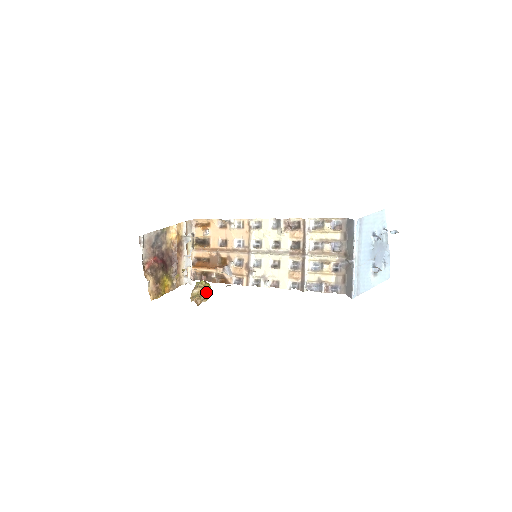
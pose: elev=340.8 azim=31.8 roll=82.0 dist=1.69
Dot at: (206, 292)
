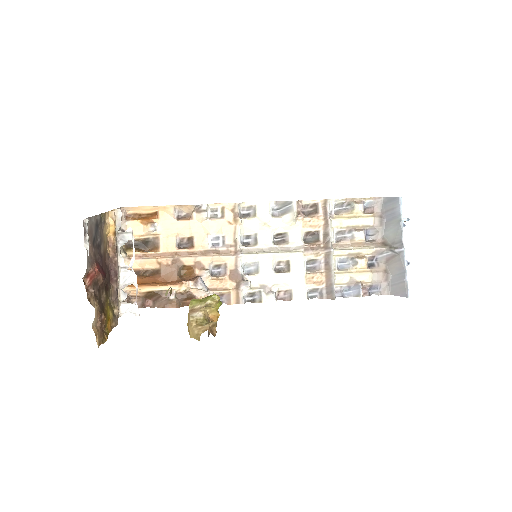
Dot at: (217, 314)
